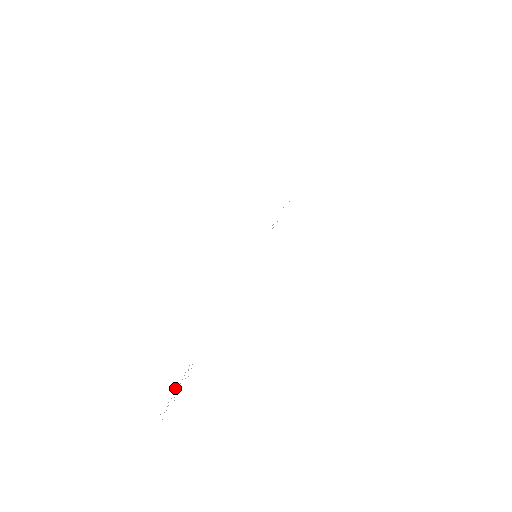
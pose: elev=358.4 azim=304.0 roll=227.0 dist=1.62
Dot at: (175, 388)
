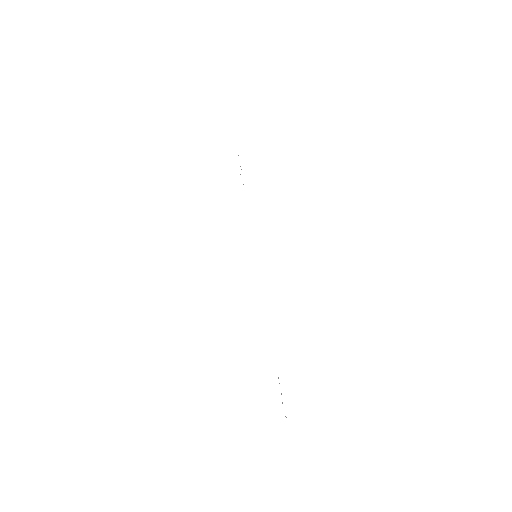
Dot at: occluded
